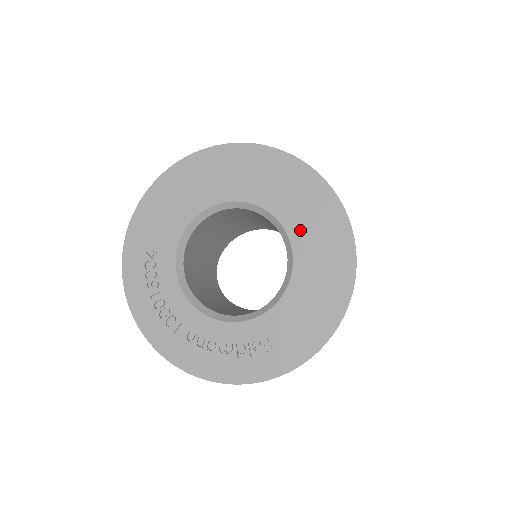
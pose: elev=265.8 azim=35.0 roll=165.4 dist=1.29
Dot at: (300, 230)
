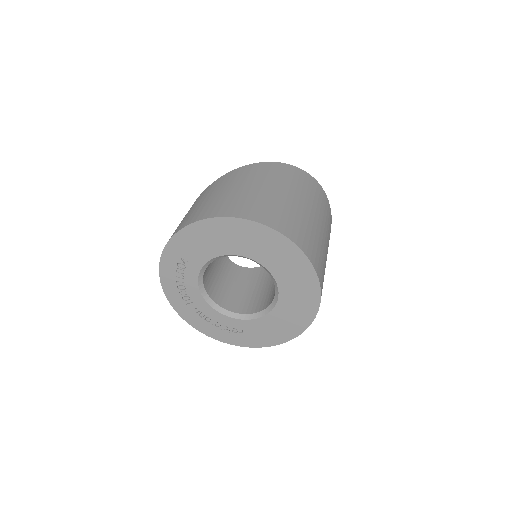
Dot at: (288, 294)
